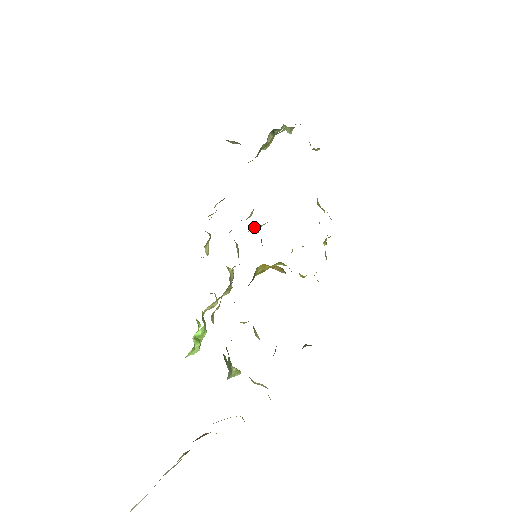
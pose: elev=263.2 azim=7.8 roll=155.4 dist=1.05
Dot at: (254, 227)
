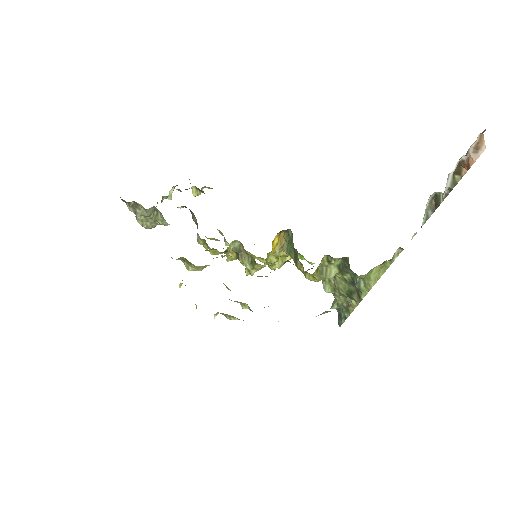
Dot at: (229, 246)
